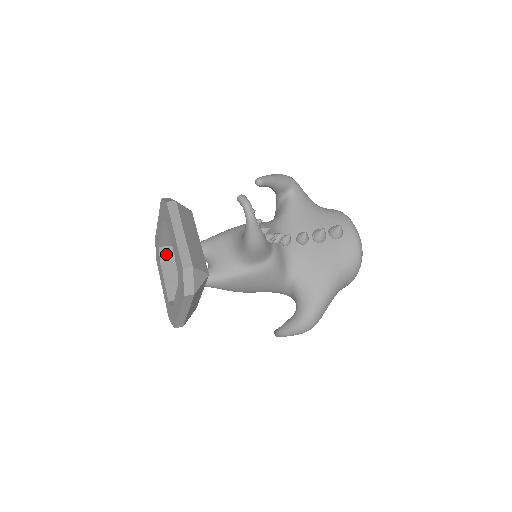
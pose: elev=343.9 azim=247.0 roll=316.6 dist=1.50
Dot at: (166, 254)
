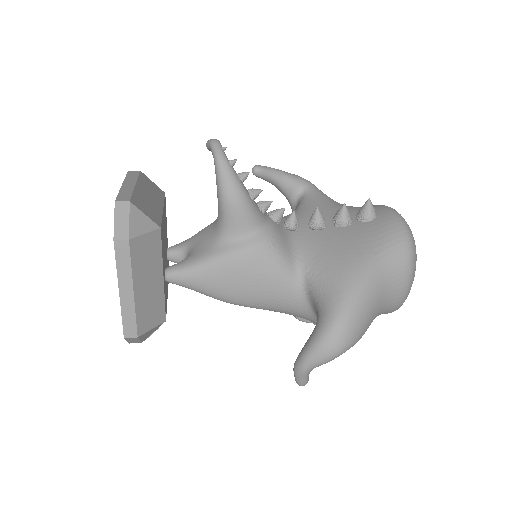
Dot at: occluded
